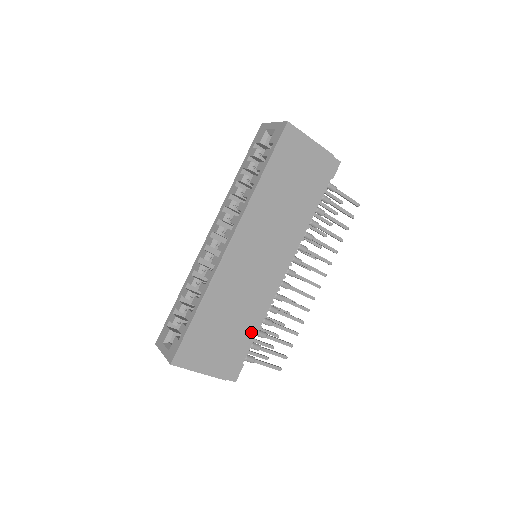
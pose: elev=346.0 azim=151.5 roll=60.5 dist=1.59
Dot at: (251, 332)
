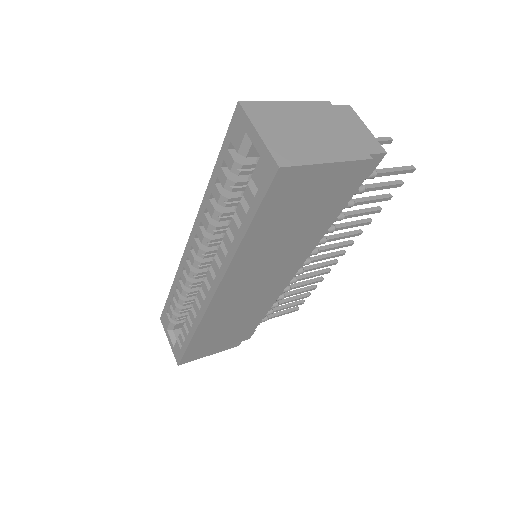
Dot at: occluded
